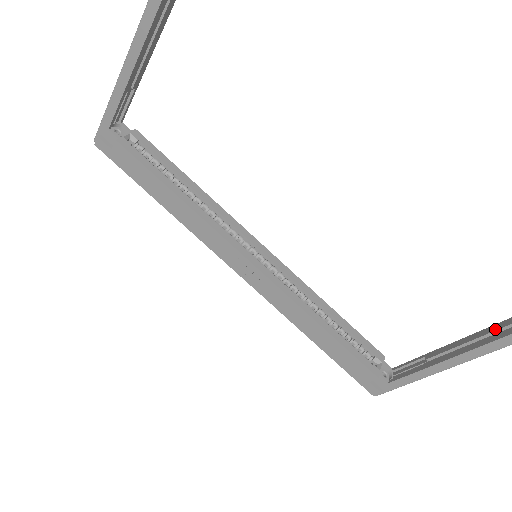
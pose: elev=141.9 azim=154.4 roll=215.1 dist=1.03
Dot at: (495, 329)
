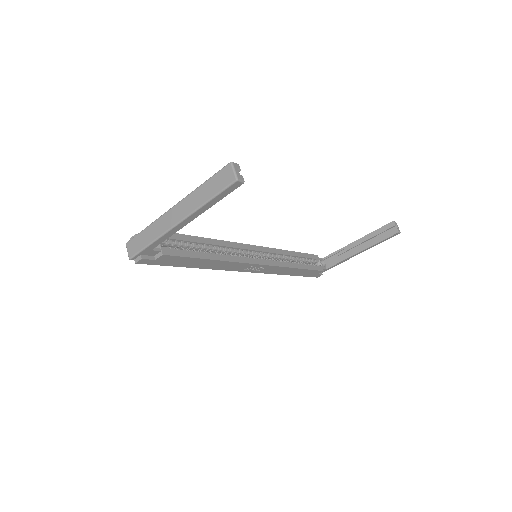
Dot at: (385, 229)
